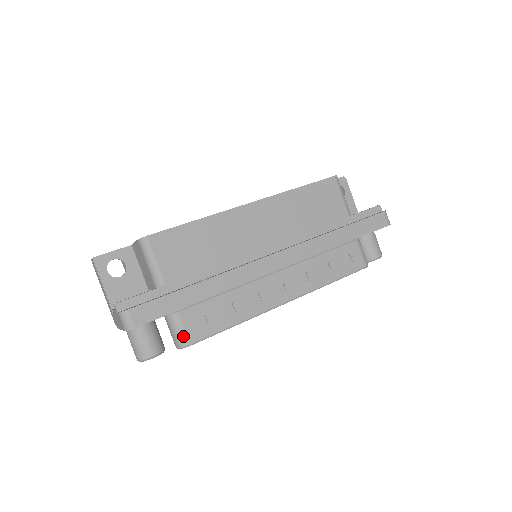
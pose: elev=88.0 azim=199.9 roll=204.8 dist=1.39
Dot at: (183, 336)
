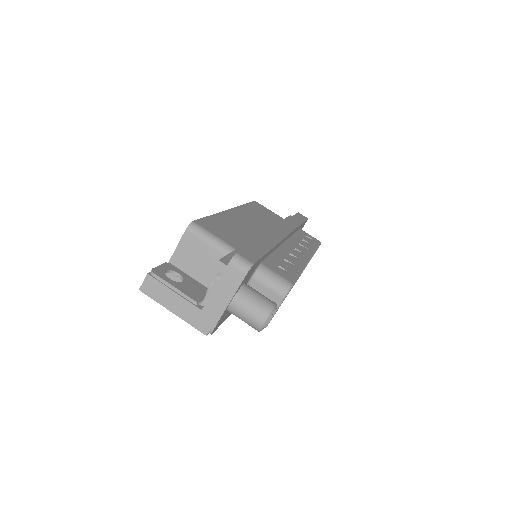
Dot at: (282, 279)
